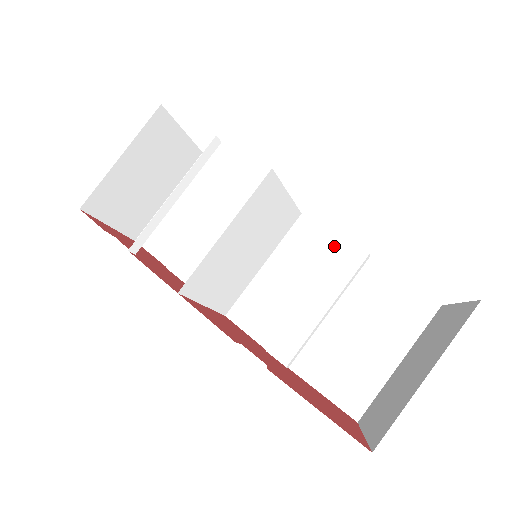
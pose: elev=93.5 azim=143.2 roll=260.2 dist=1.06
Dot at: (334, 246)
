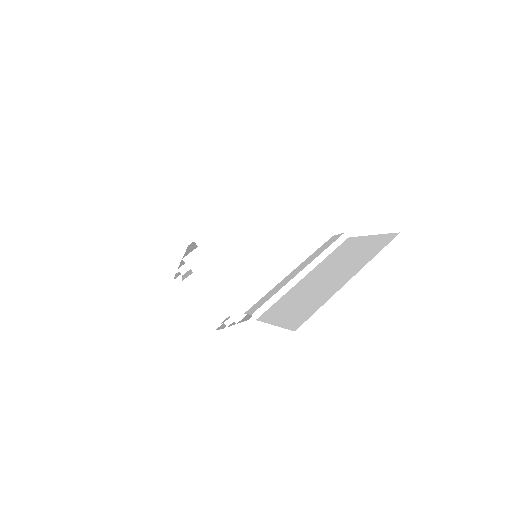
Dot at: occluded
